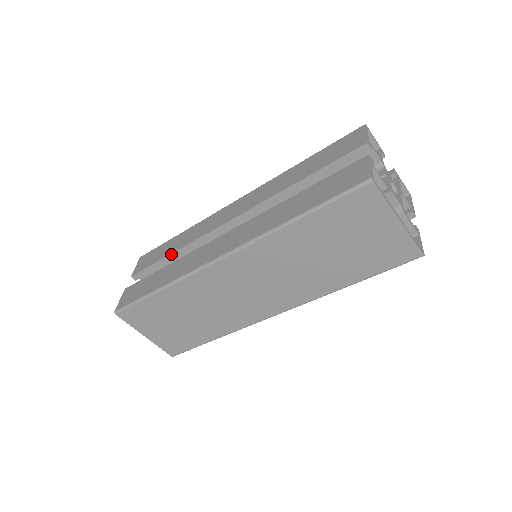
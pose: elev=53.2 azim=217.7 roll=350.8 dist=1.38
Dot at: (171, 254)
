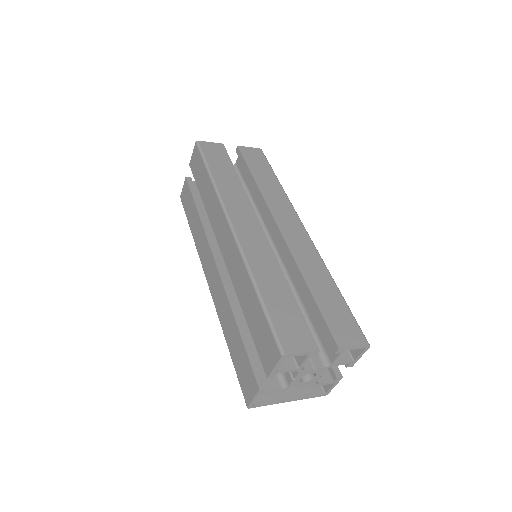
Dot at: (202, 199)
